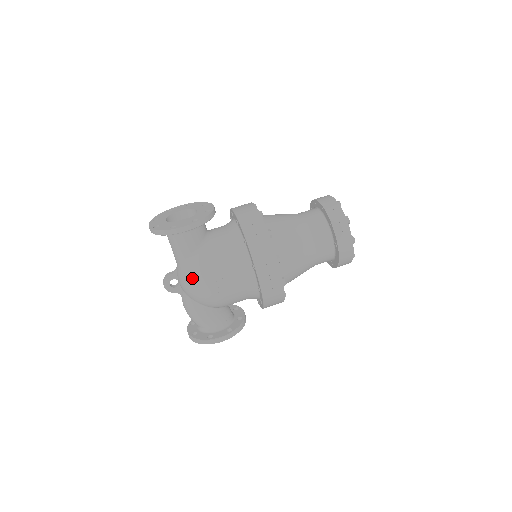
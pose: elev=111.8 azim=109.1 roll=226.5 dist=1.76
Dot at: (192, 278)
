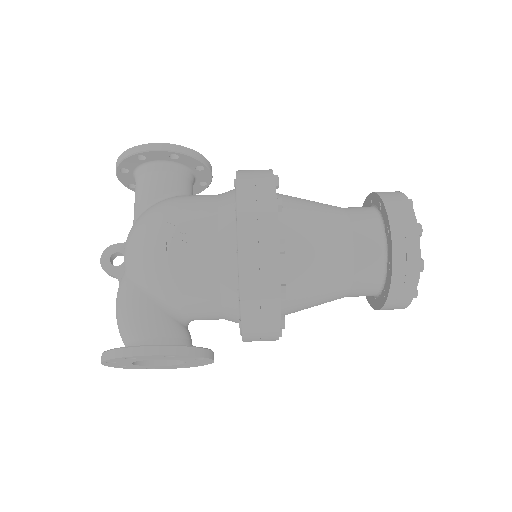
Dot at: (139, 224)
